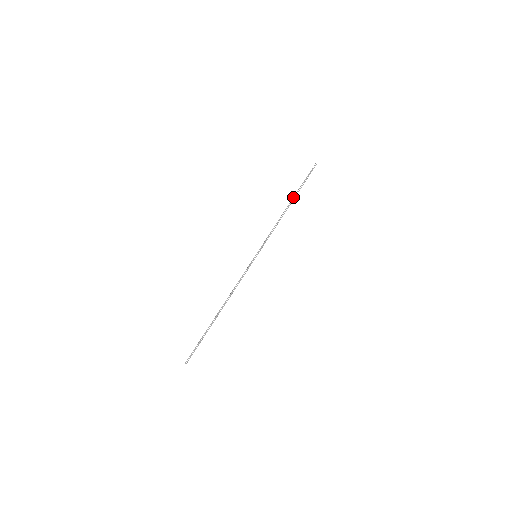
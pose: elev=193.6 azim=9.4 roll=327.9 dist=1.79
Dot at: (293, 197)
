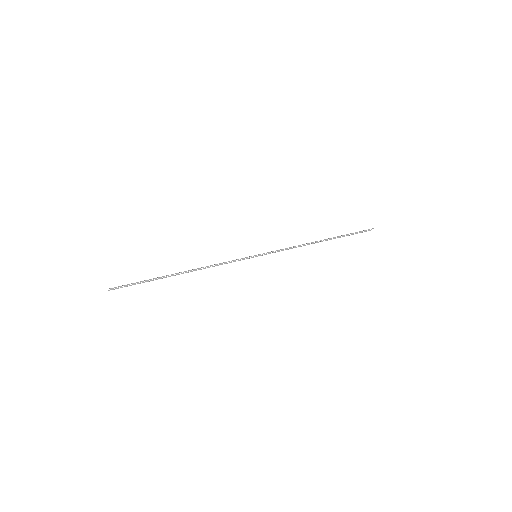
Dot at: occluded
